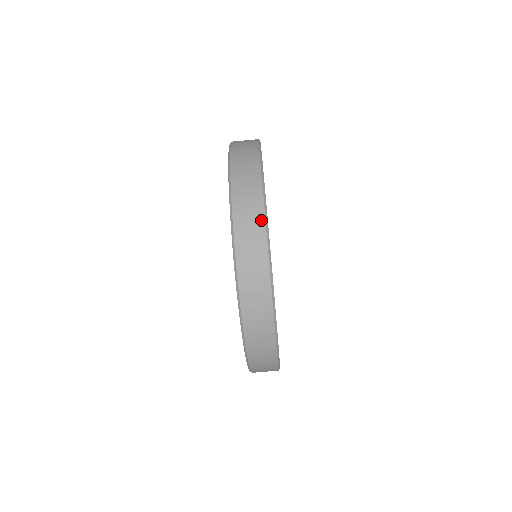
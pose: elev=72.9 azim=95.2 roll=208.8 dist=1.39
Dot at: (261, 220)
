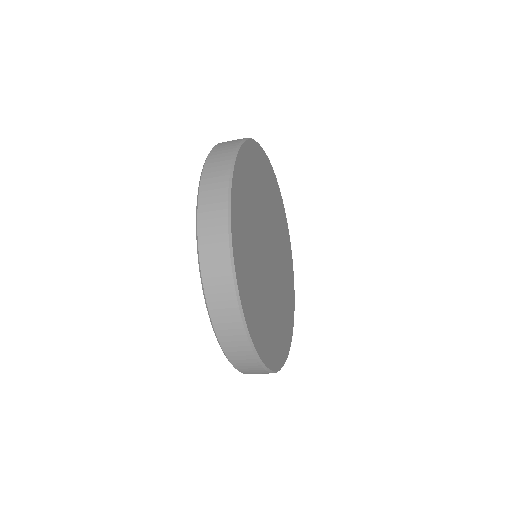
Dot at: (259, 367)
